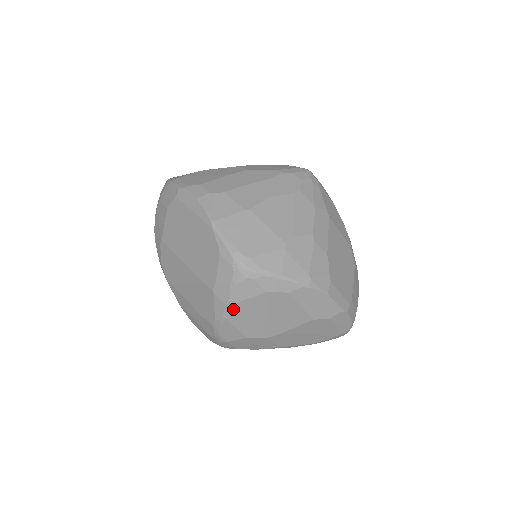
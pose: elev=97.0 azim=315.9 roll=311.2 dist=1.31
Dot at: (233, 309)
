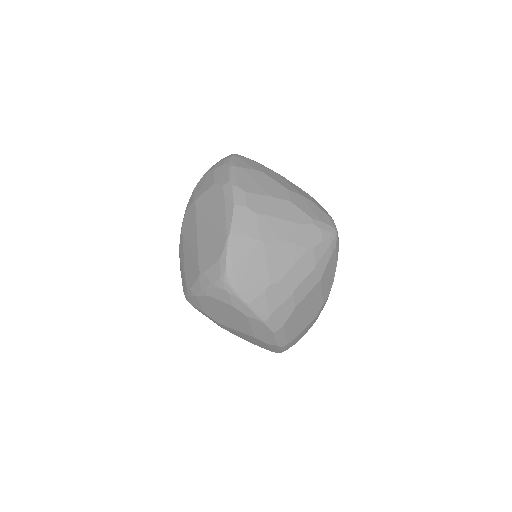
Dot at: (204, 296)
